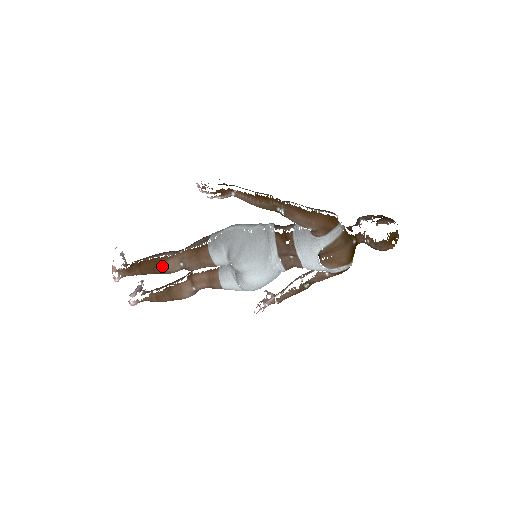
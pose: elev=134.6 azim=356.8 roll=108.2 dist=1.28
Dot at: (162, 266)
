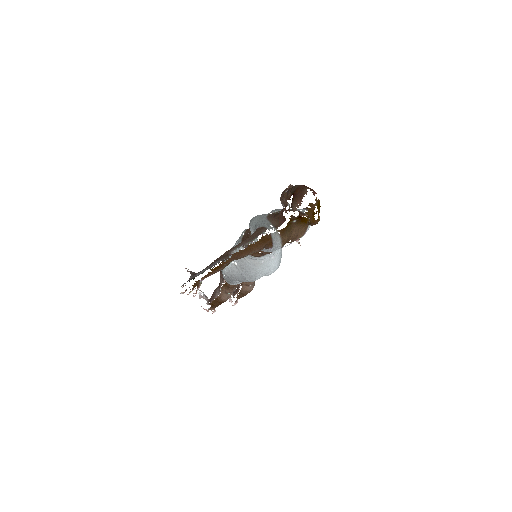
Dot at: (223, 302)
